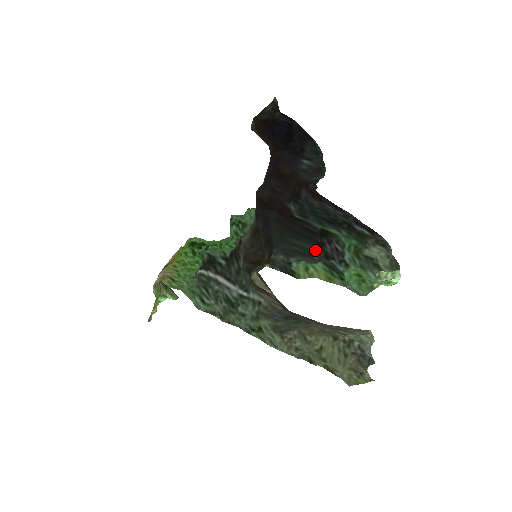
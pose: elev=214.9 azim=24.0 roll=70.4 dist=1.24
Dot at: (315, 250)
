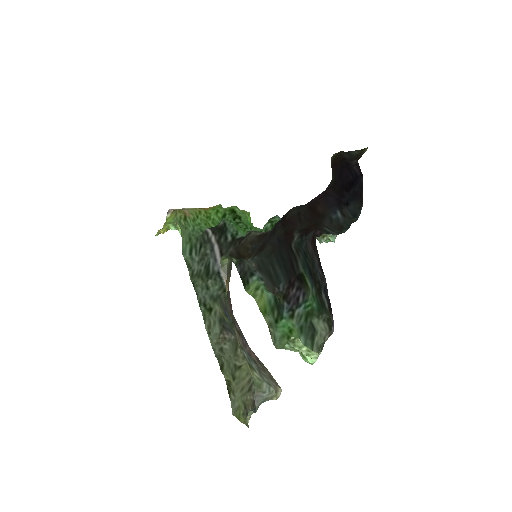
Dot at: (283, 284)
